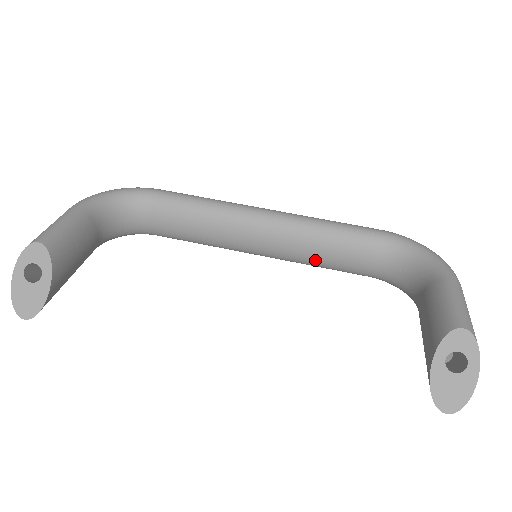
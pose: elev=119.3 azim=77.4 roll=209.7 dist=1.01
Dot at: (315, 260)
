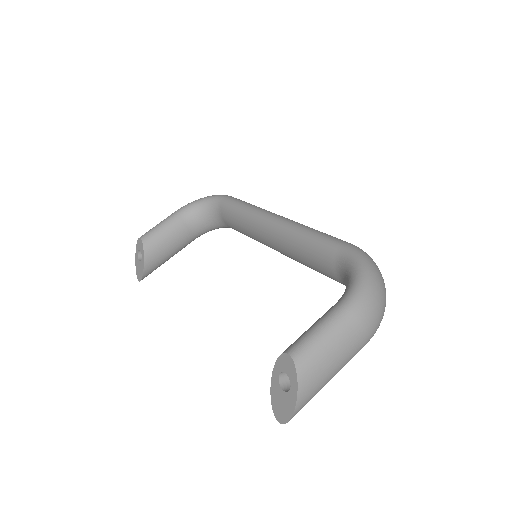
Dot at: (304, 264)
